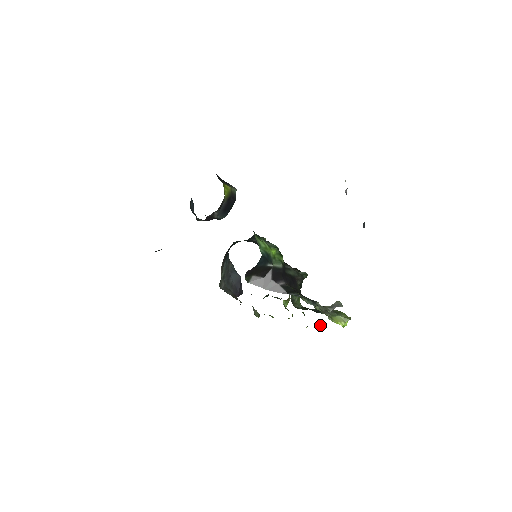
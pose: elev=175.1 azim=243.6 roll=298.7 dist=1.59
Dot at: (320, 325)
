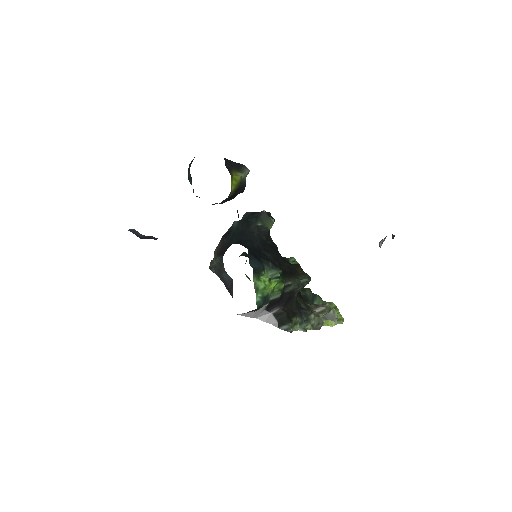
Dot at: occluded
